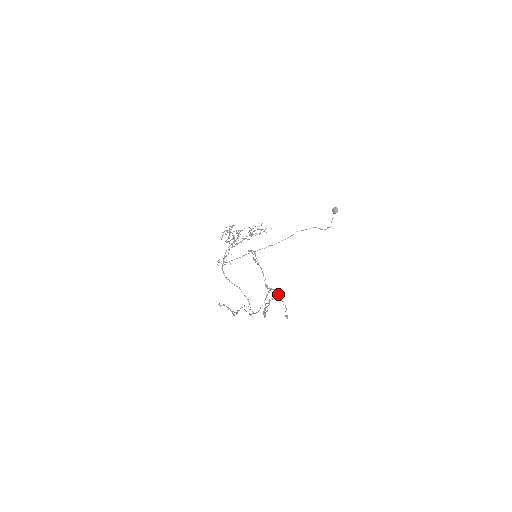
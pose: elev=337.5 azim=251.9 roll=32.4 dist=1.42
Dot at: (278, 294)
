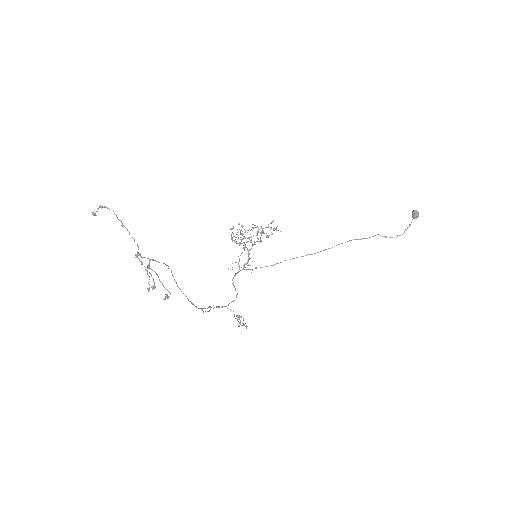
Dot at: (141, 261)
